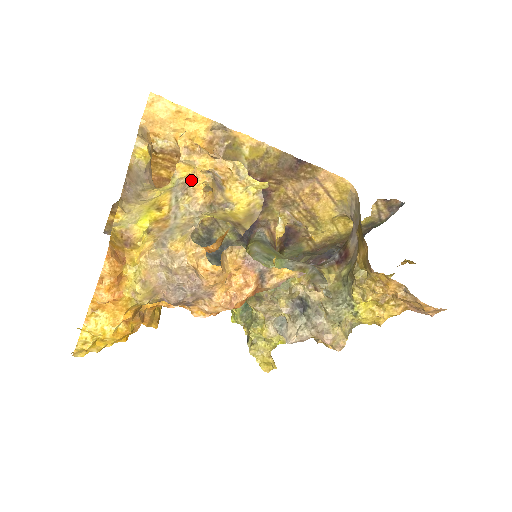
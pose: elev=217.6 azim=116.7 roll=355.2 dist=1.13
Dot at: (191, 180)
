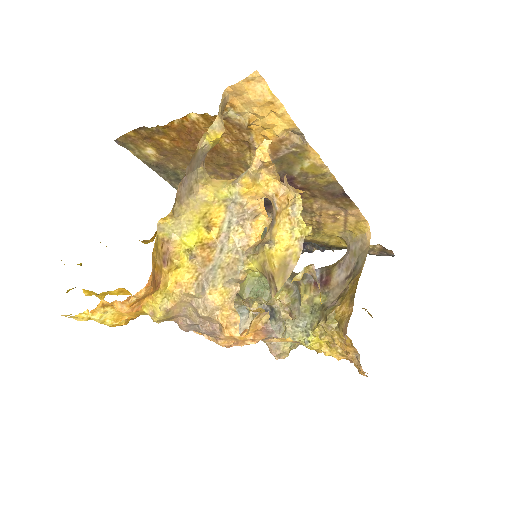
Dot at: (252, 212)
